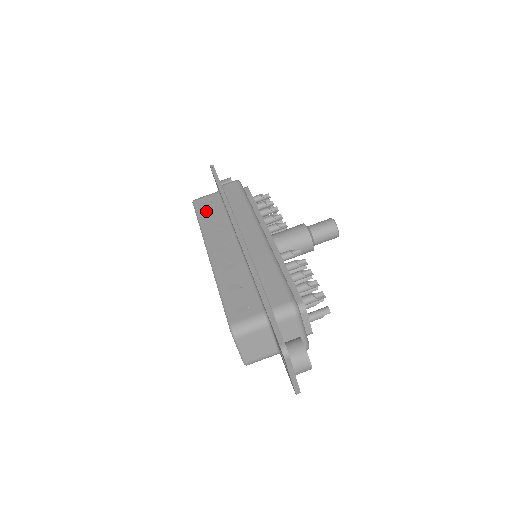
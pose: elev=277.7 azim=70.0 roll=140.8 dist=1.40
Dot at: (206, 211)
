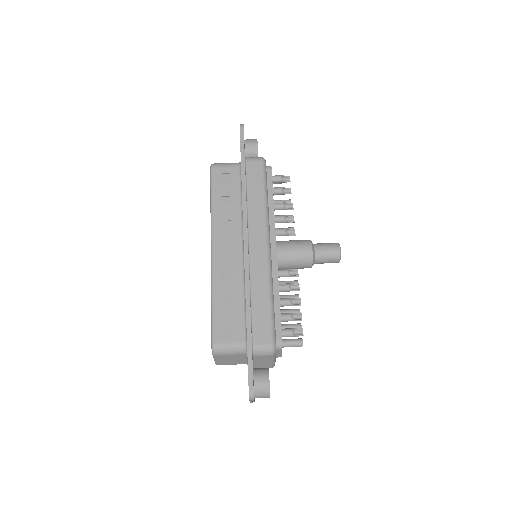
Dot at: (221, 189)
